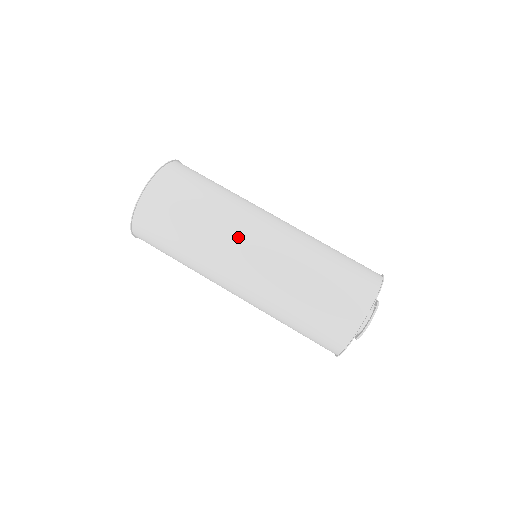
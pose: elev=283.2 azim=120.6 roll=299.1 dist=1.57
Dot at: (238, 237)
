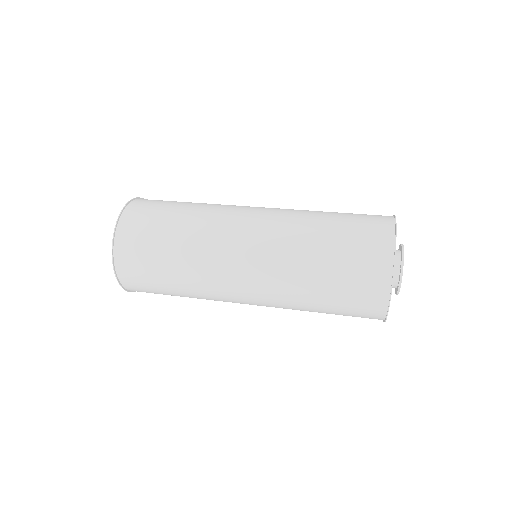
Dot at: (233, 213)
